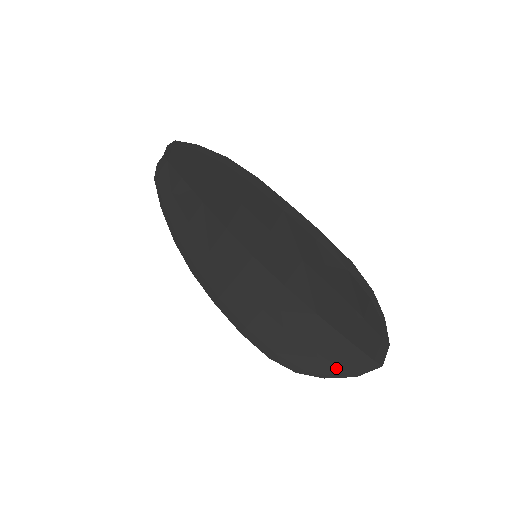
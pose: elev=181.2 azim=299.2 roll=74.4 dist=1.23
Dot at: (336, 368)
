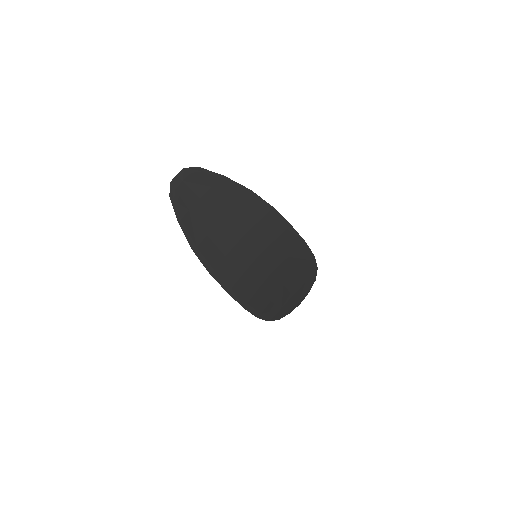
Dot at: (285, 312)
